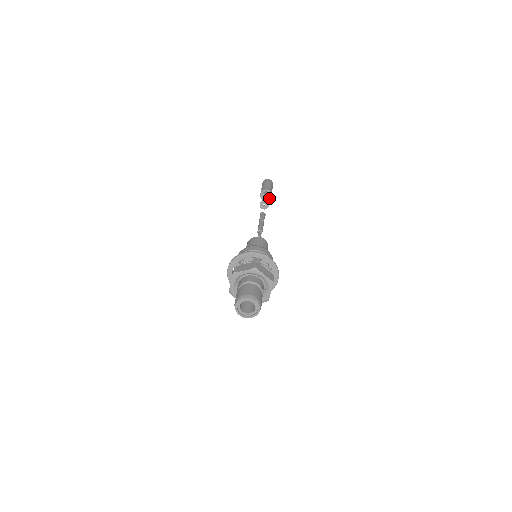
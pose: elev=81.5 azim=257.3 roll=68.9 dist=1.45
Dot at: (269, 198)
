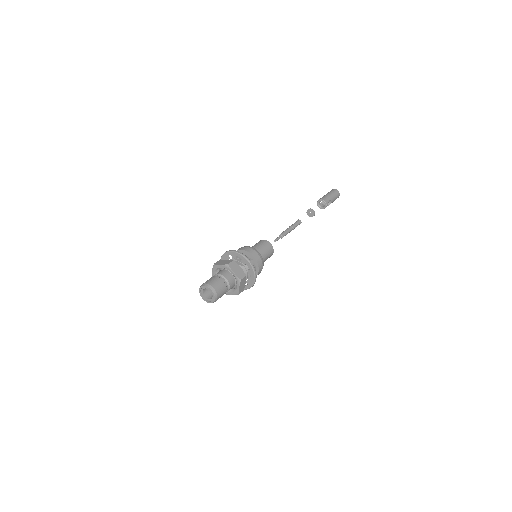
Dot at: (324, 207)
